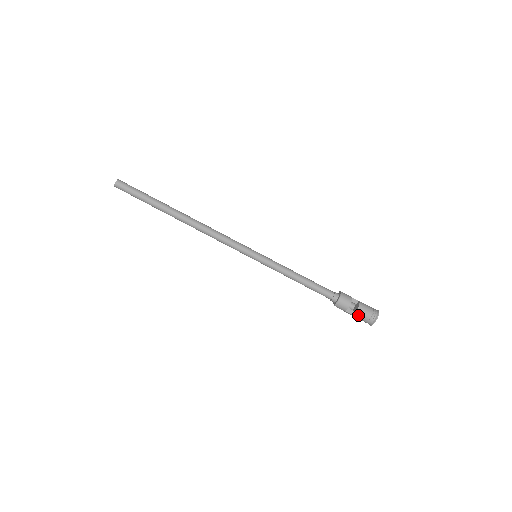
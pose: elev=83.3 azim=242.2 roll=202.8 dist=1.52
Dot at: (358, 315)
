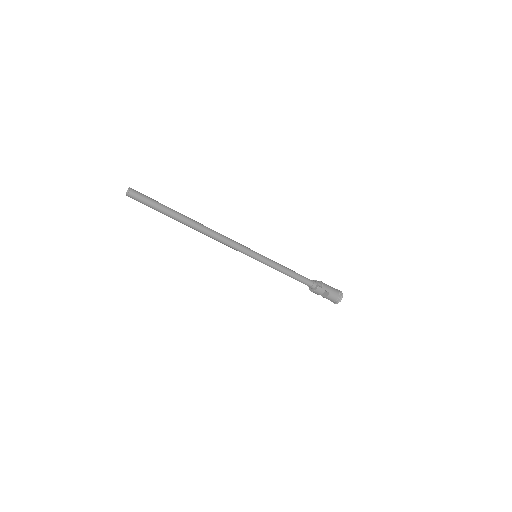
Dot at: occluded
